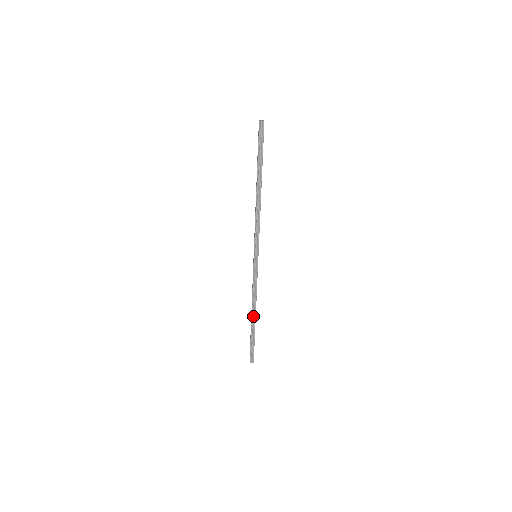
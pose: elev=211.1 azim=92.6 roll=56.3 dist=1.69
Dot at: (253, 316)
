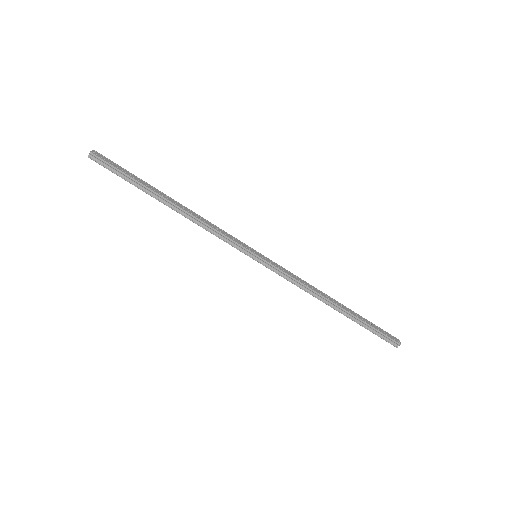
Dot at: (334, 306)
